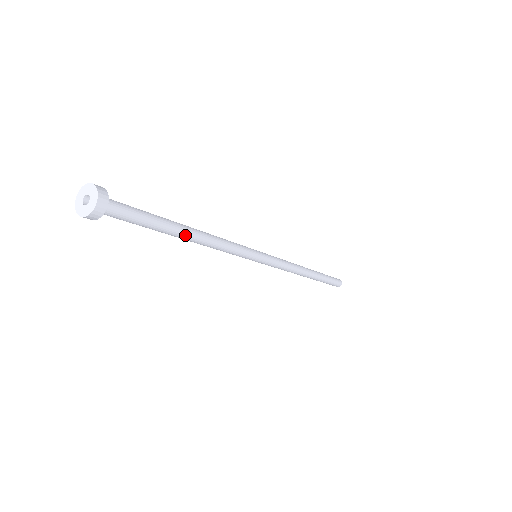
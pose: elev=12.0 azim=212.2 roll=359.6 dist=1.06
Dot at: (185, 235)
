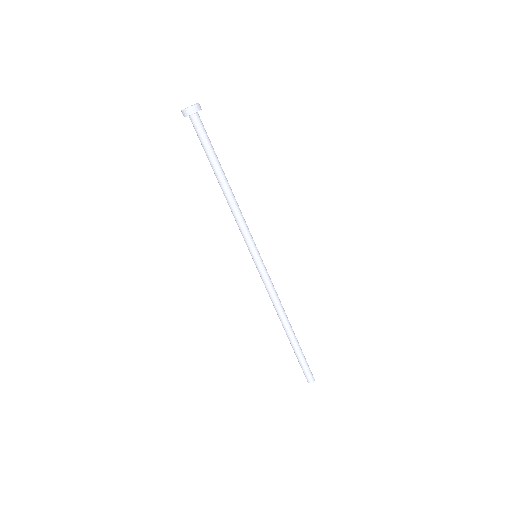
Dot at: (223, 178)
